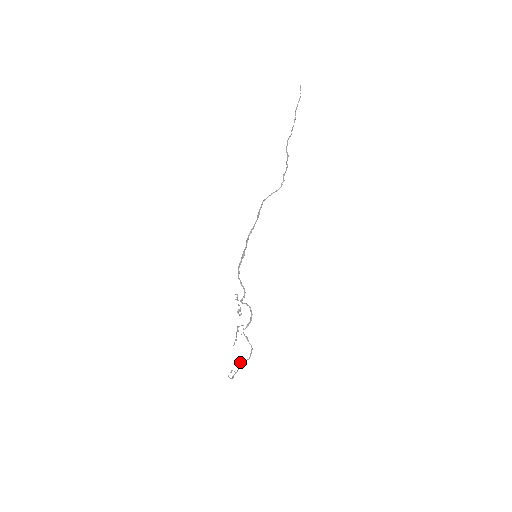
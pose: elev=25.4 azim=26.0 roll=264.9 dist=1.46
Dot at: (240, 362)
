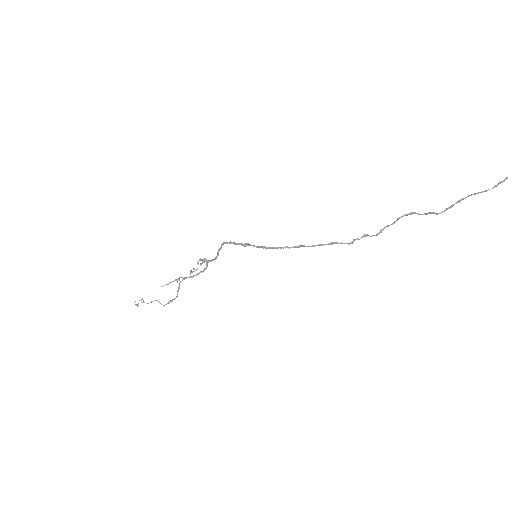
Dot at: (155, 300)
